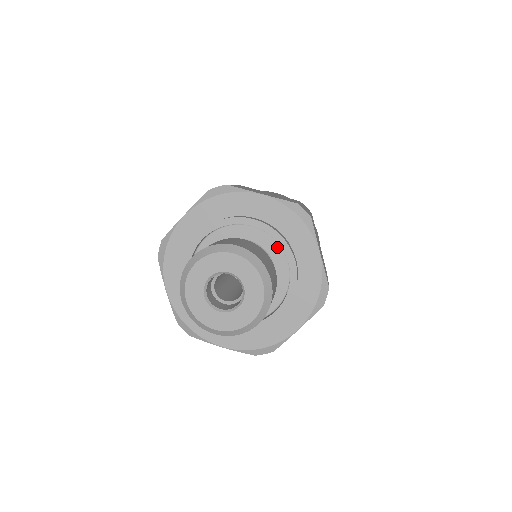
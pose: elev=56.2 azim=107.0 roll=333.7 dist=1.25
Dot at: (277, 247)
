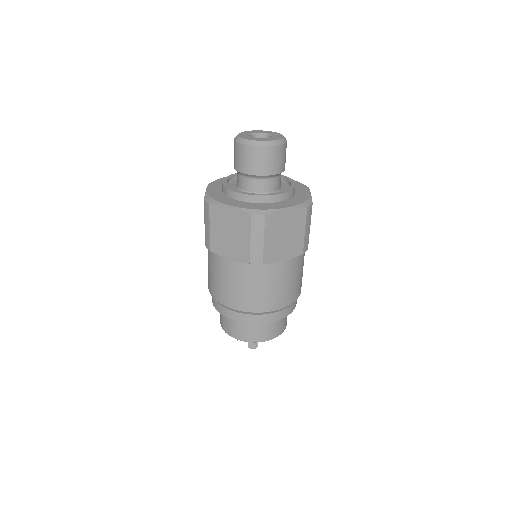
Dot at: (285, 184)
